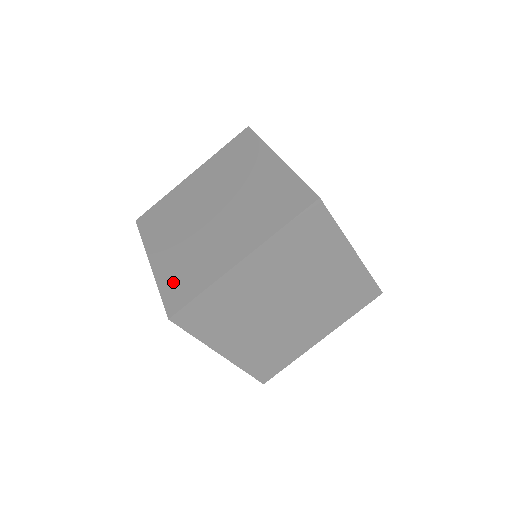
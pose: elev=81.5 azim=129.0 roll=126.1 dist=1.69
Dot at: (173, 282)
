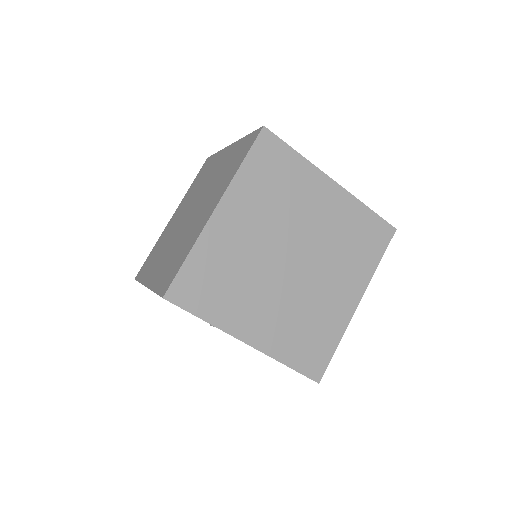
Dot at: (164, 276)
